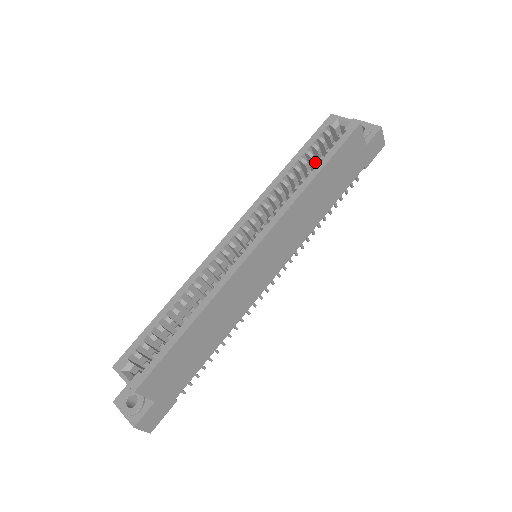
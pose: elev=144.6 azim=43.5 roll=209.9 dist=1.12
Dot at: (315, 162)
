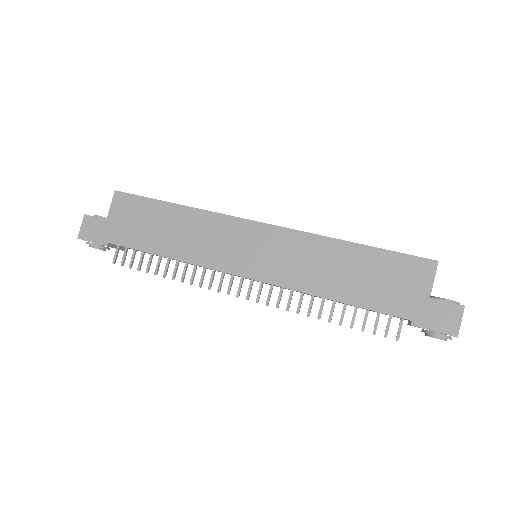
Dot at: occluded
